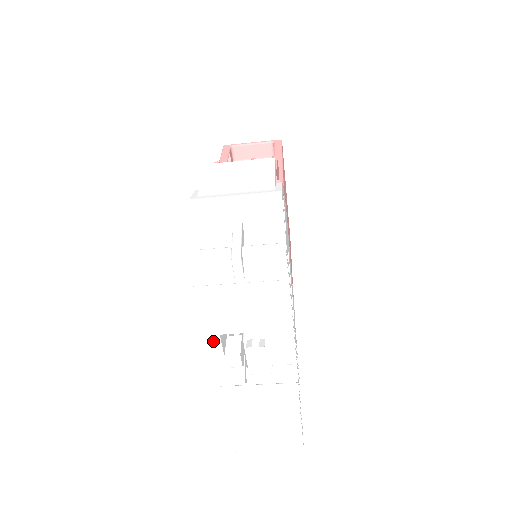
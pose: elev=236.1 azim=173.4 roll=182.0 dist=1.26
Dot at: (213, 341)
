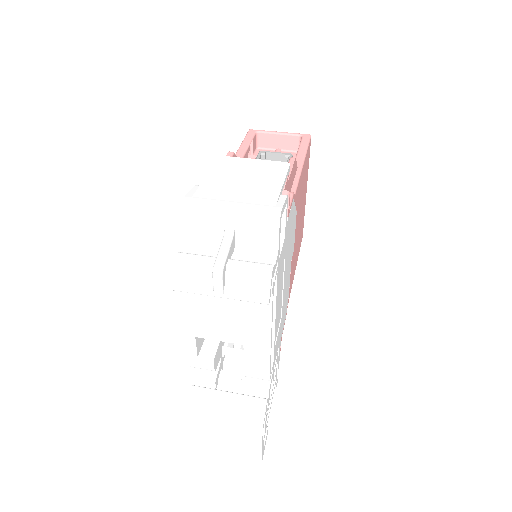
Dot at: (188, 341)
